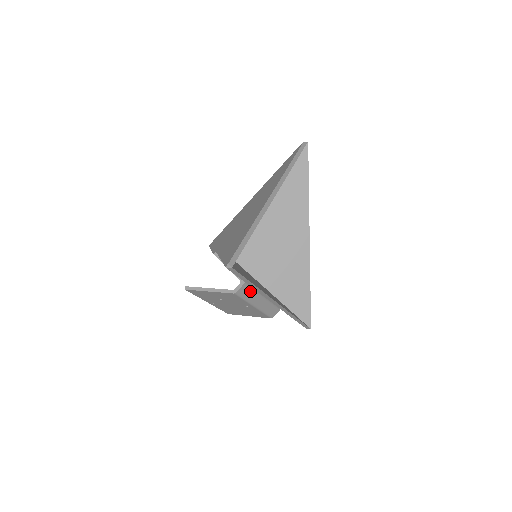
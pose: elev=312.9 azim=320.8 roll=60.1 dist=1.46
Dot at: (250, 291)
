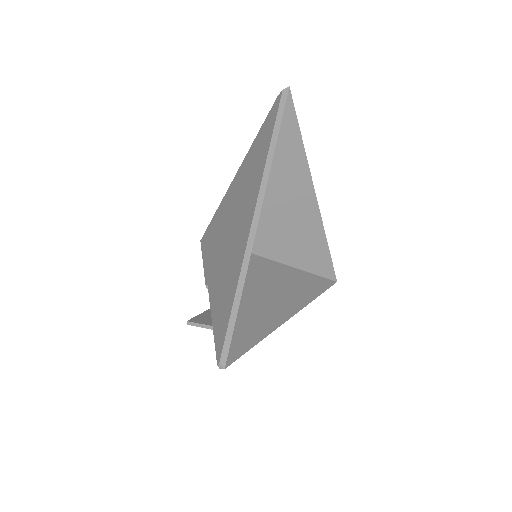
Dot at: occluded
